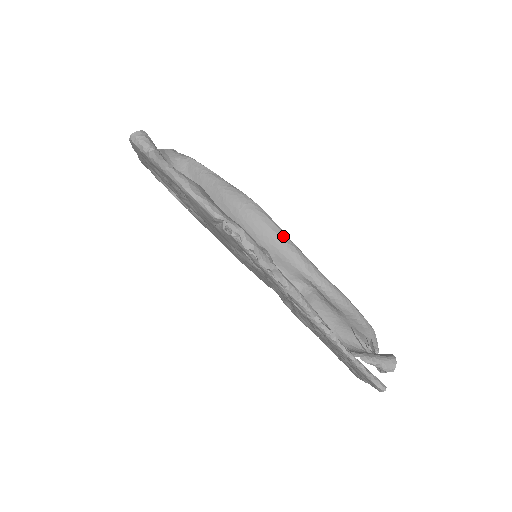
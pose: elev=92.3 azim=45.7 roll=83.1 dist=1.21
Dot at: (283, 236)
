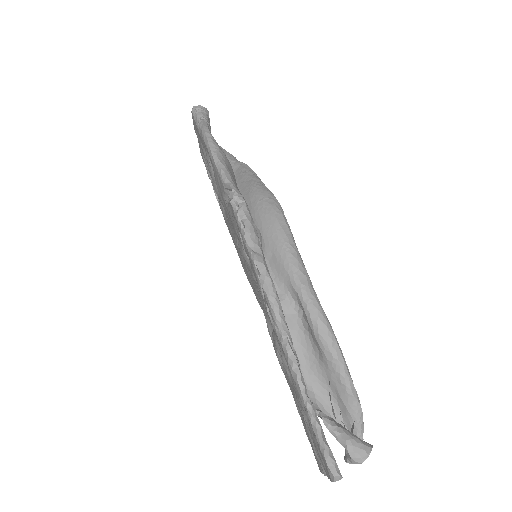
Dot at: (289, 236)
